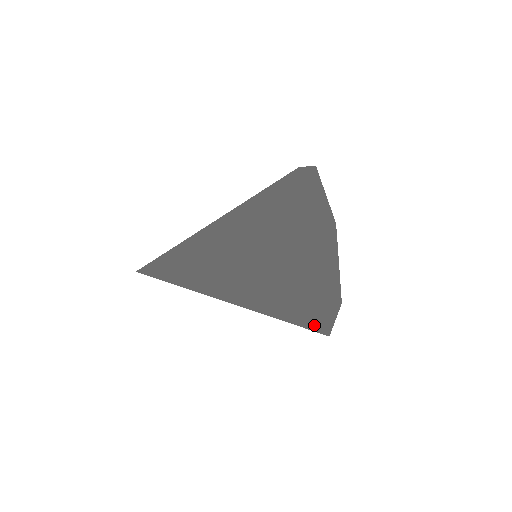
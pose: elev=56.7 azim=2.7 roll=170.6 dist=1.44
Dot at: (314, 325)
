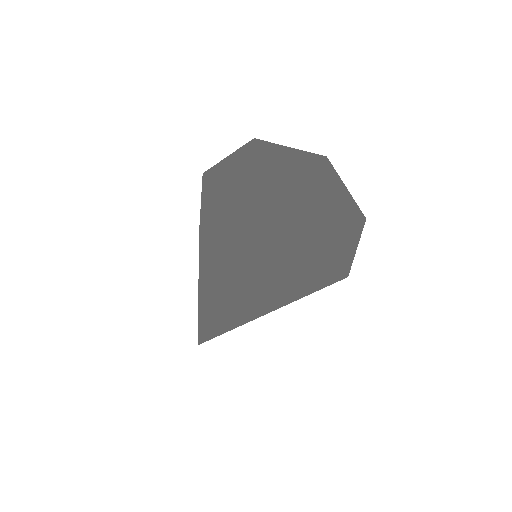
Dot at: (348, 216)
